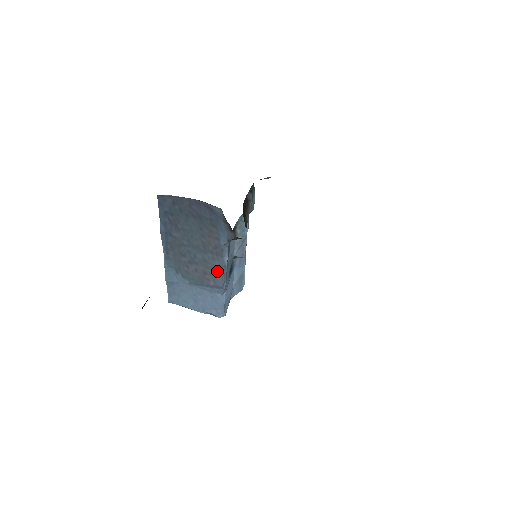
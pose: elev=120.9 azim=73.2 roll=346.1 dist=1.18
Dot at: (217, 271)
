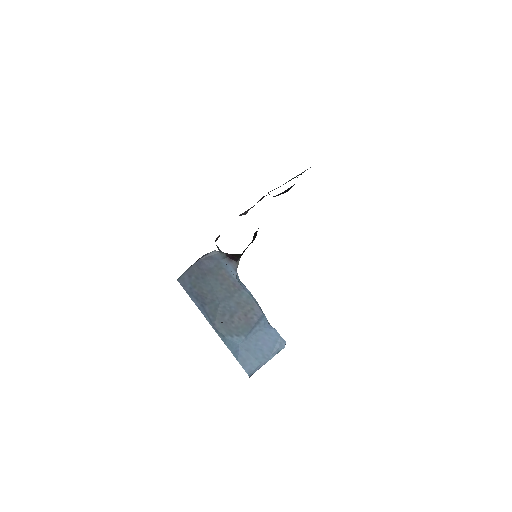
Dot at: (250, 304)
